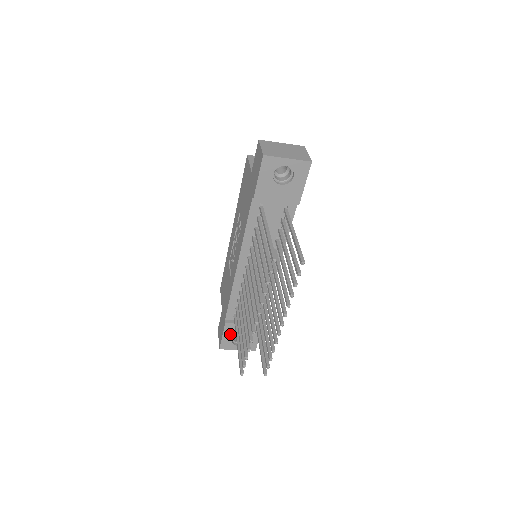
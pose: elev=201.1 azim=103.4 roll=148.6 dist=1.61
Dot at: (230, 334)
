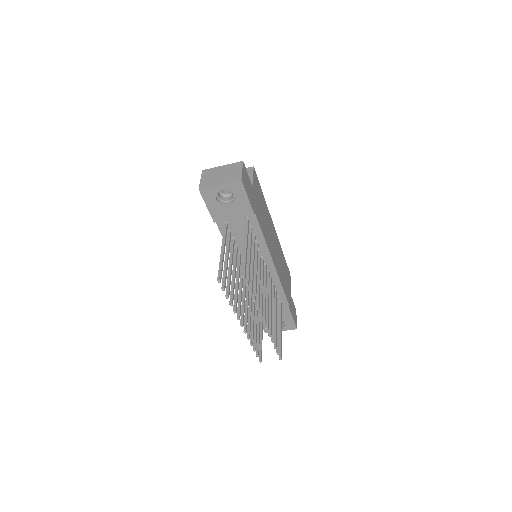
Dot at: occluded
